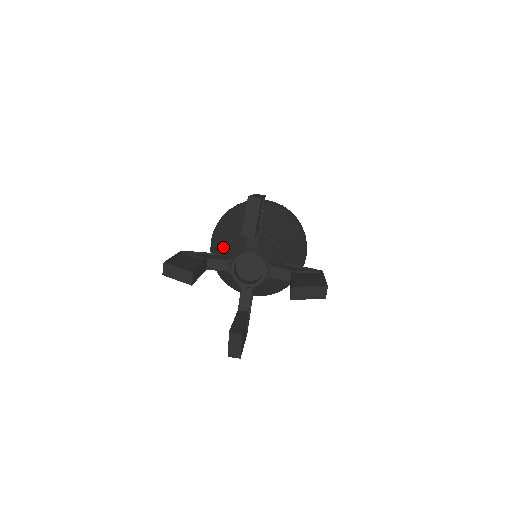
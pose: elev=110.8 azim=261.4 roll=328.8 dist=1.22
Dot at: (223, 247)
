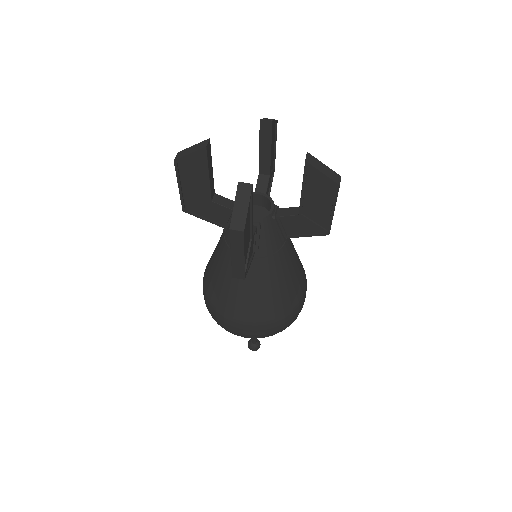
Dot at: occluded
